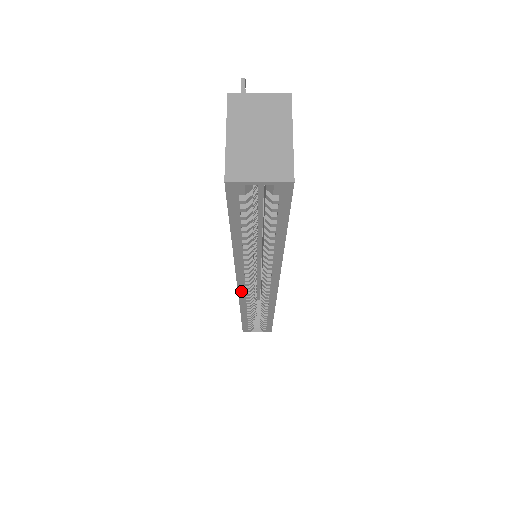
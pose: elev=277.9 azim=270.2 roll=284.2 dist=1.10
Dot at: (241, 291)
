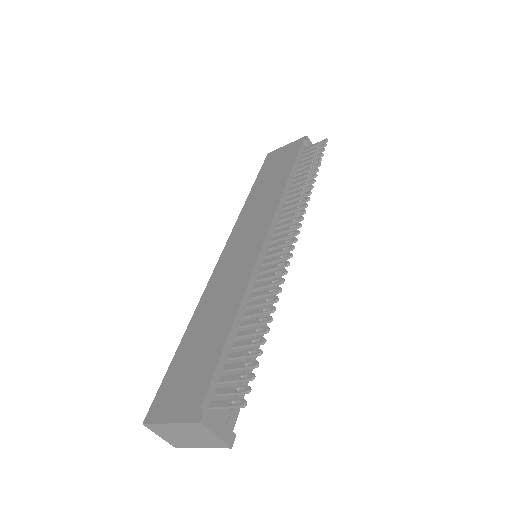
Dot at: occluded
